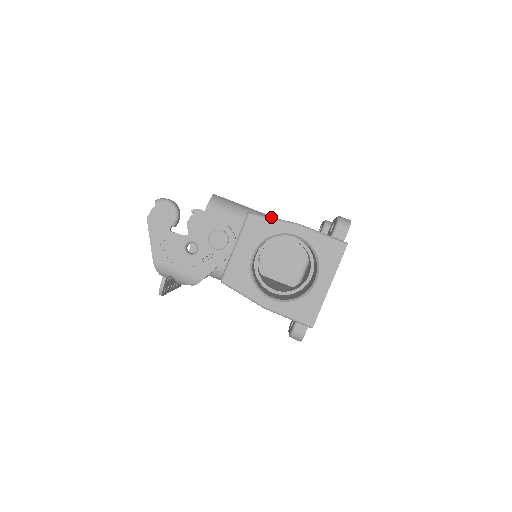
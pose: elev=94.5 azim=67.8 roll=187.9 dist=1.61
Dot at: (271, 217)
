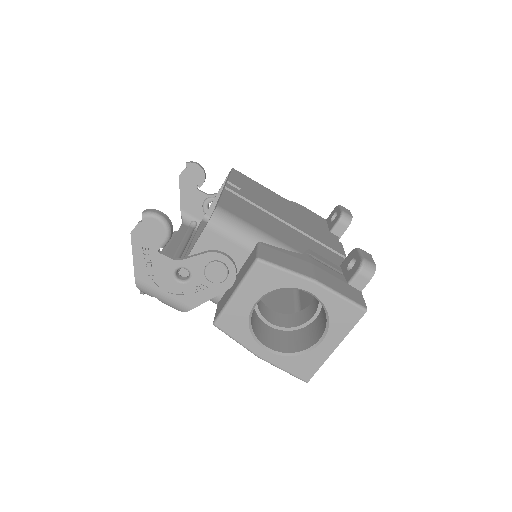
Dot at: (284, 267)
